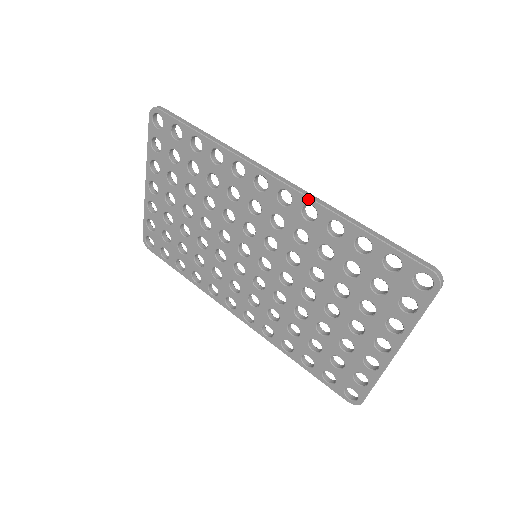
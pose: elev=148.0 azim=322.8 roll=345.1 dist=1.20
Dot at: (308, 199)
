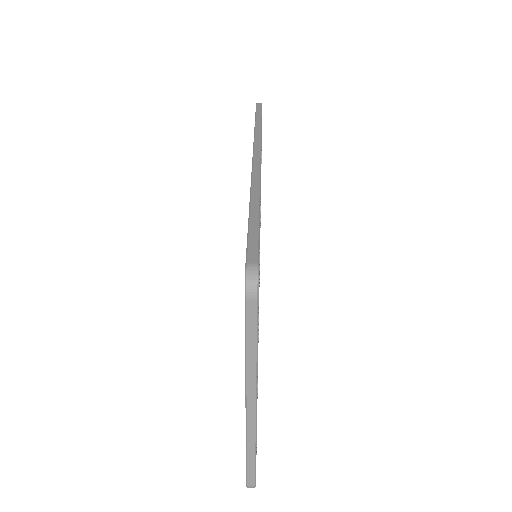
Dot at: (251, 174)
